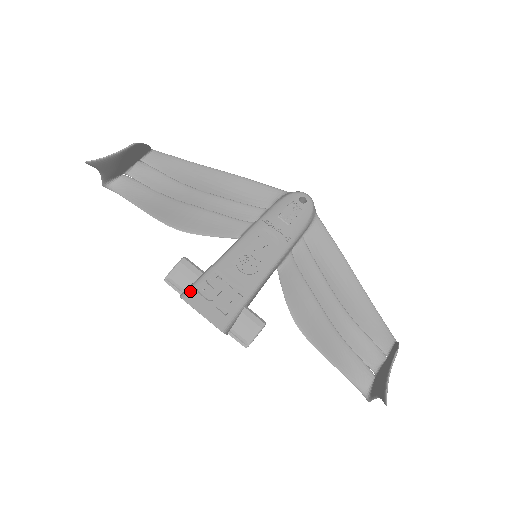
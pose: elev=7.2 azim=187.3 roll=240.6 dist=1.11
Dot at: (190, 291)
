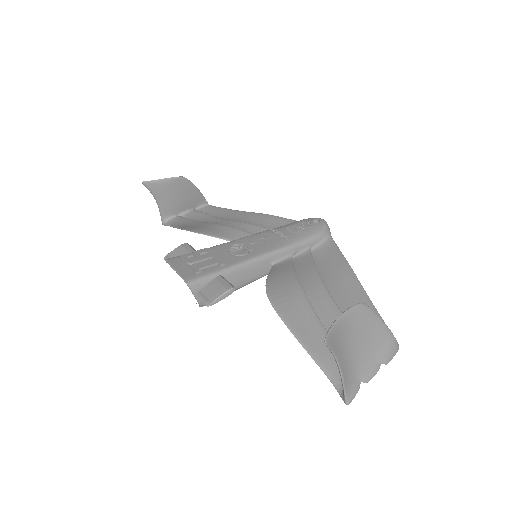
Dot at: (176, 257)
